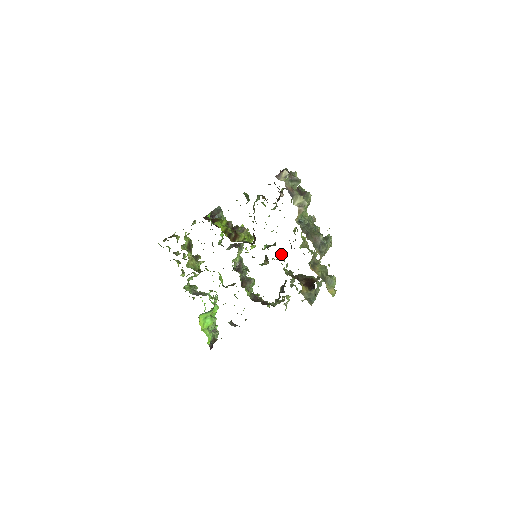
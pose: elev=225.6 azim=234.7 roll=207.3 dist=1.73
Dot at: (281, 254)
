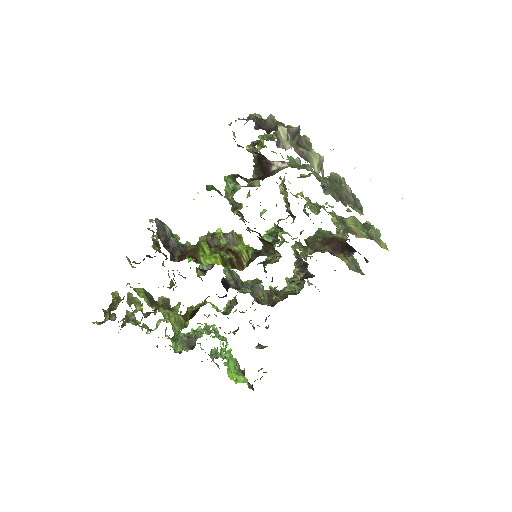
Dot at: (283, 232)
